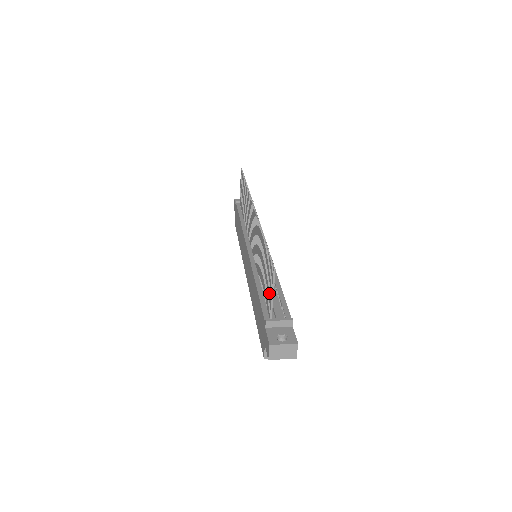
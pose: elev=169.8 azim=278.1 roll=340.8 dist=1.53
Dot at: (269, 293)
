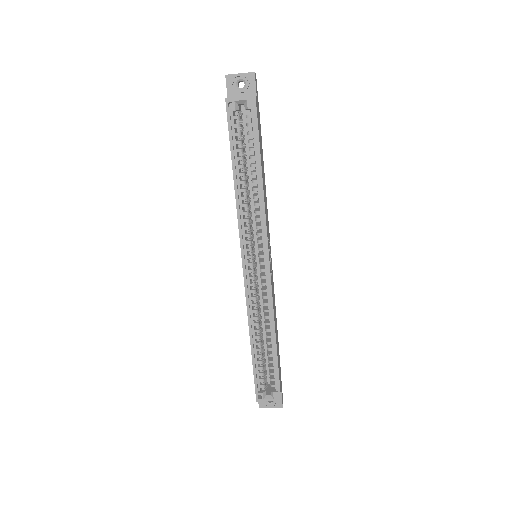
Dot at: occluded
